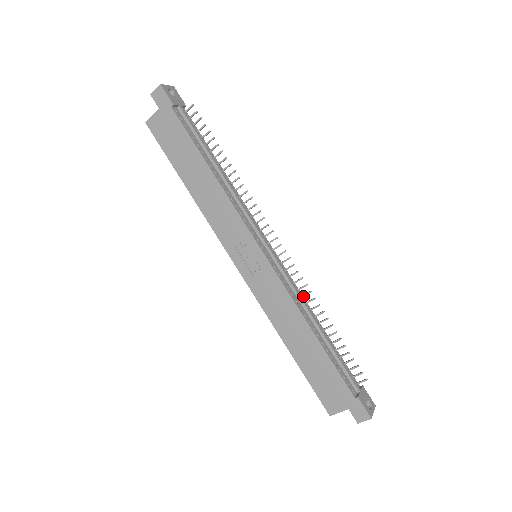
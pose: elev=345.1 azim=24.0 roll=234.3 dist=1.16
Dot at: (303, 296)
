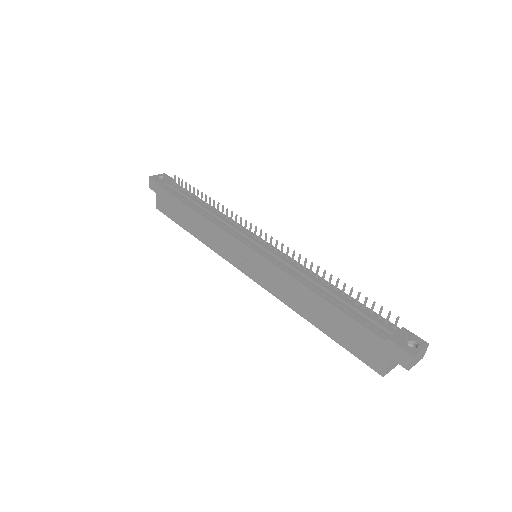
Dot at: (304, 267)
